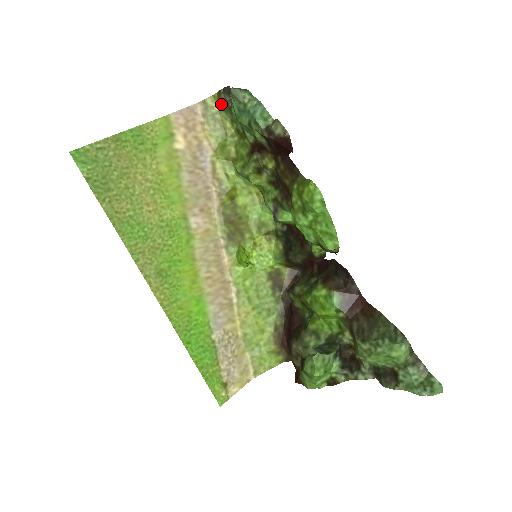
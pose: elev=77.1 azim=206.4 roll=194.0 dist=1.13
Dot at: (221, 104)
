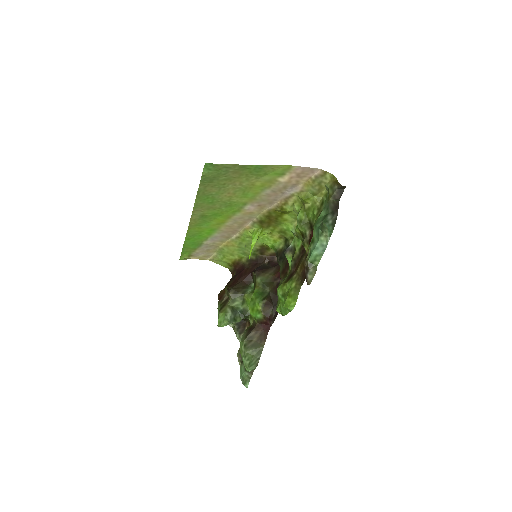
Dot at: (331, 185)
